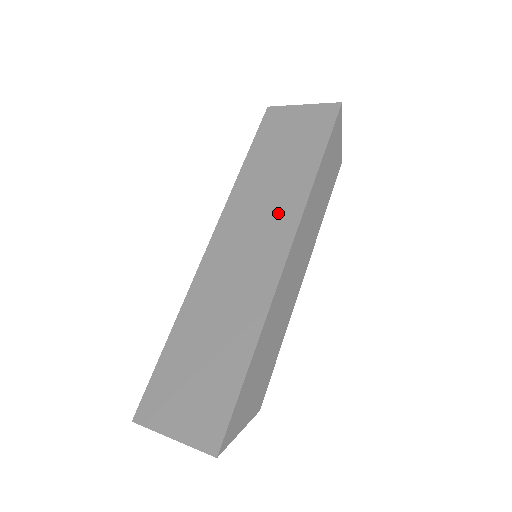
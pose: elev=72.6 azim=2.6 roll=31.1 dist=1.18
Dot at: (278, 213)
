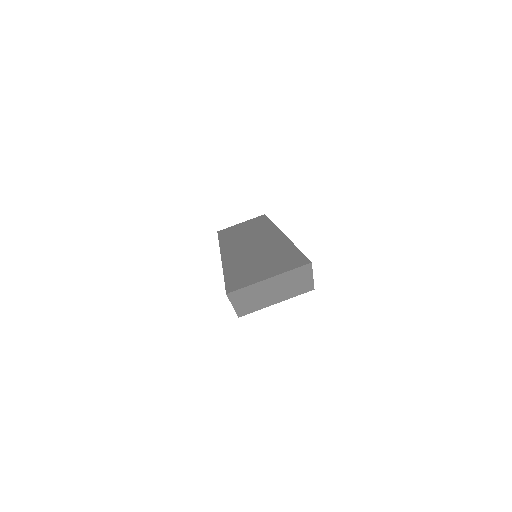
Dot at: (261, 233)
